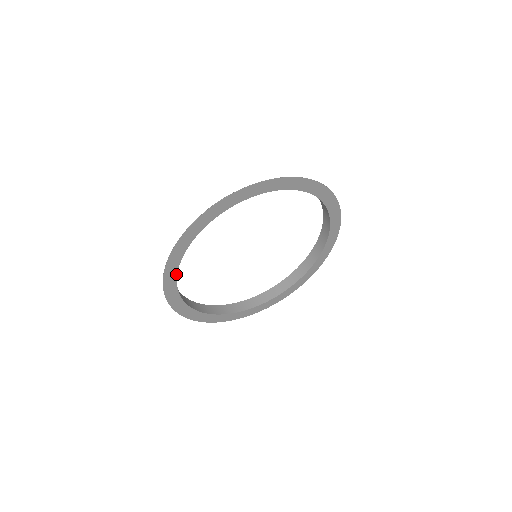
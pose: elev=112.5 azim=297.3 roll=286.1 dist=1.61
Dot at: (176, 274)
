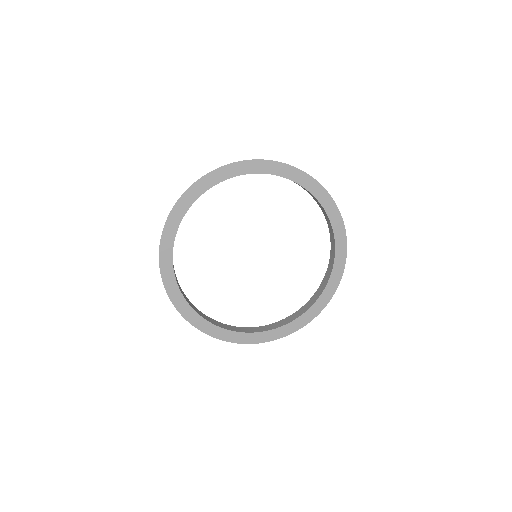
Dot at: (172, 246)
